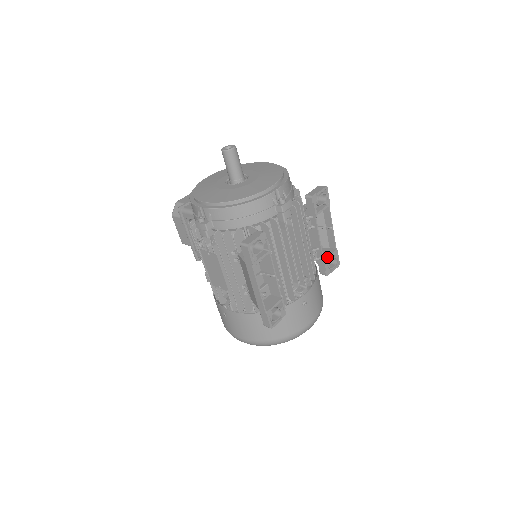
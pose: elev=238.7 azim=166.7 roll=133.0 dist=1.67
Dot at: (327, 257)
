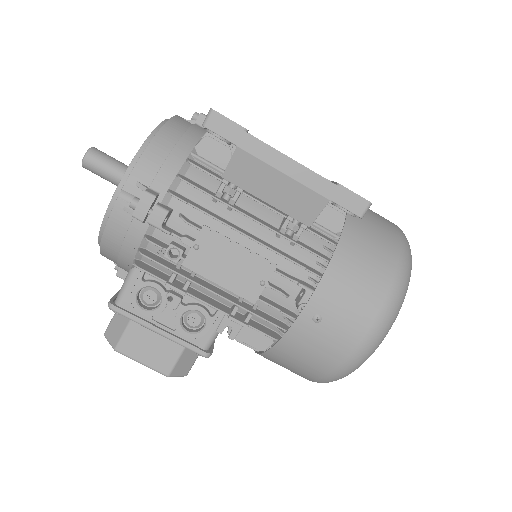
Dot at: occluded
